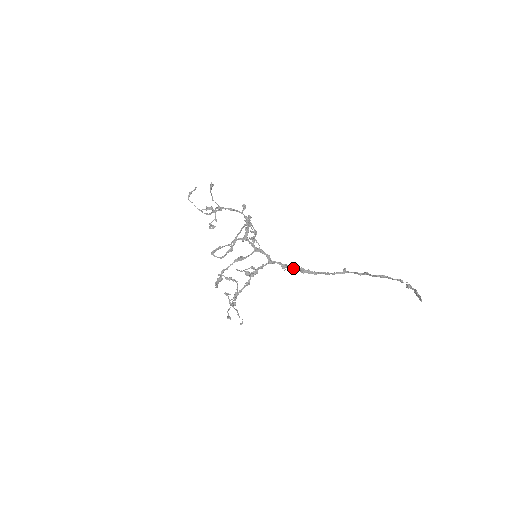
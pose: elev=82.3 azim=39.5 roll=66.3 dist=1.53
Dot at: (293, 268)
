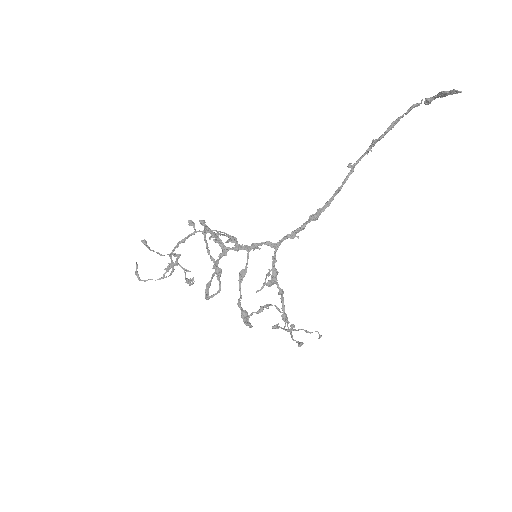
Dot at: (303, 227)
